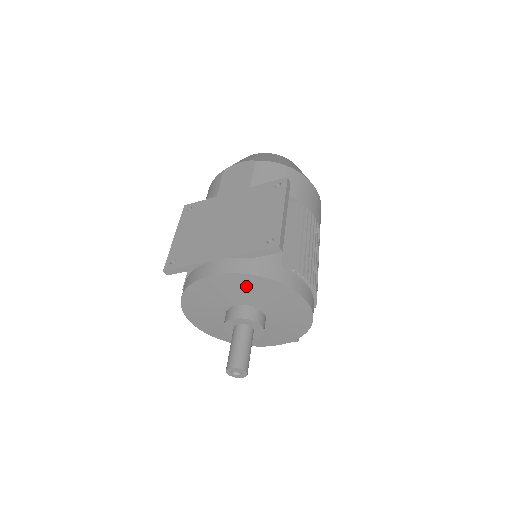
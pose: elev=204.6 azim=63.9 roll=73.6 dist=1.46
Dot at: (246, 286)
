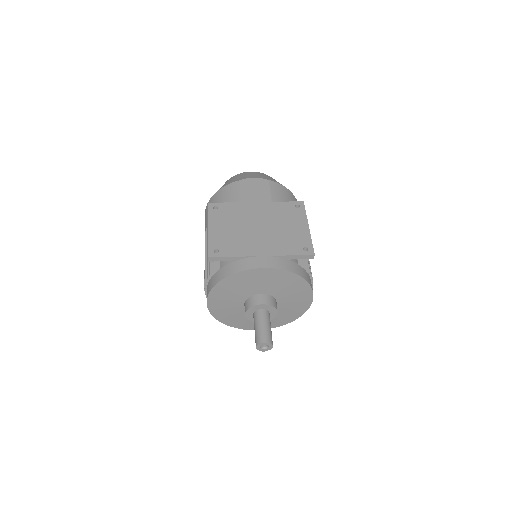
Dot at: (280, 280)
